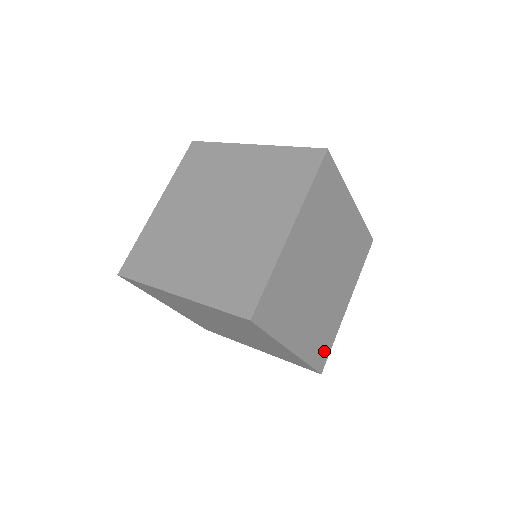
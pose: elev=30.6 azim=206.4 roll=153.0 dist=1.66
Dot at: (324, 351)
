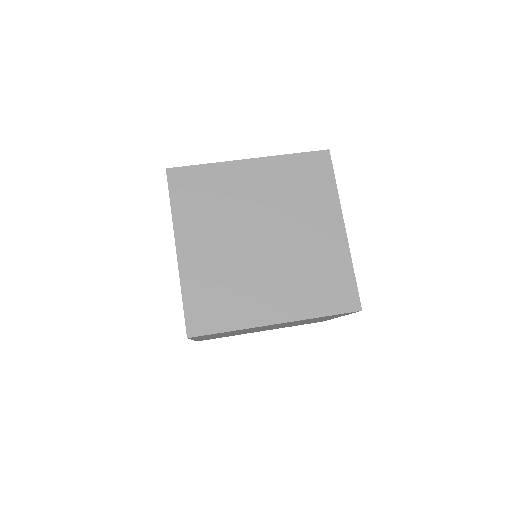
Dot at: occluded
